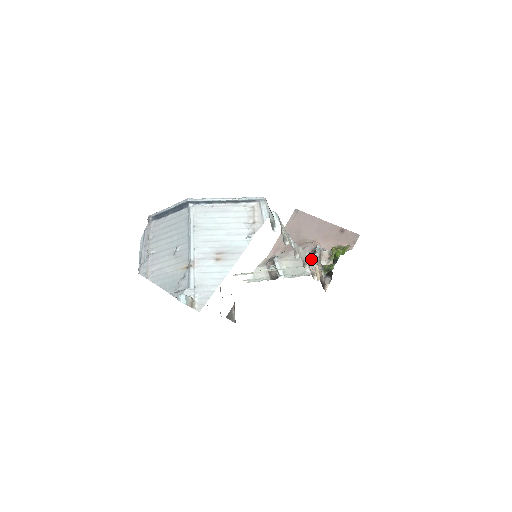
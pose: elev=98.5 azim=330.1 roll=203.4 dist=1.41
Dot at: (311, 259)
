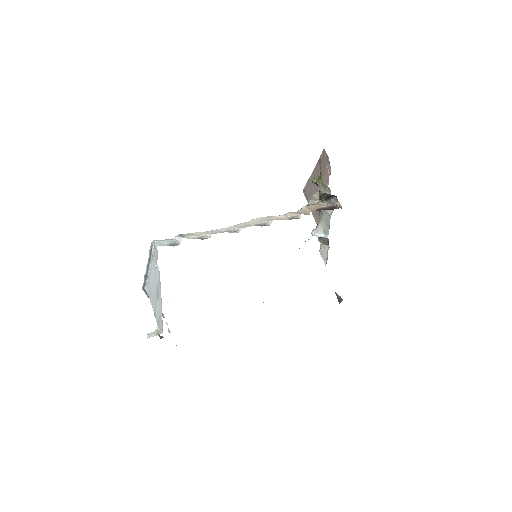
Dot at: occluded
